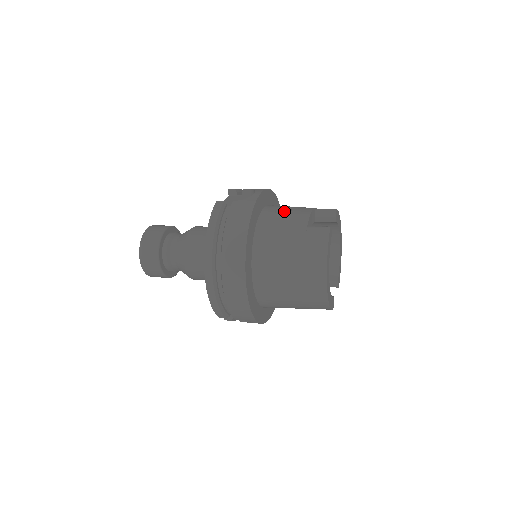
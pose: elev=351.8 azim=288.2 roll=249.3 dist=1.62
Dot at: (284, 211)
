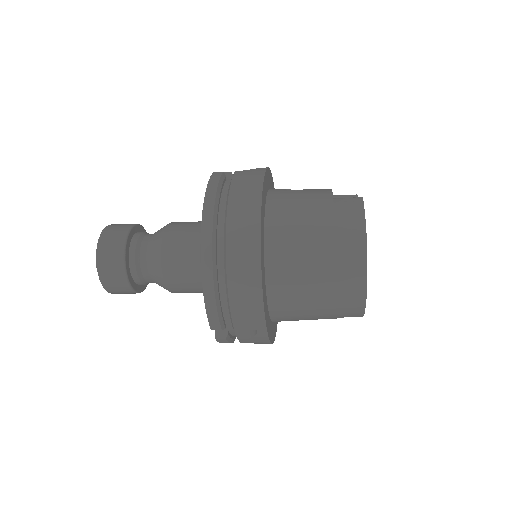
Dot at: occluded
